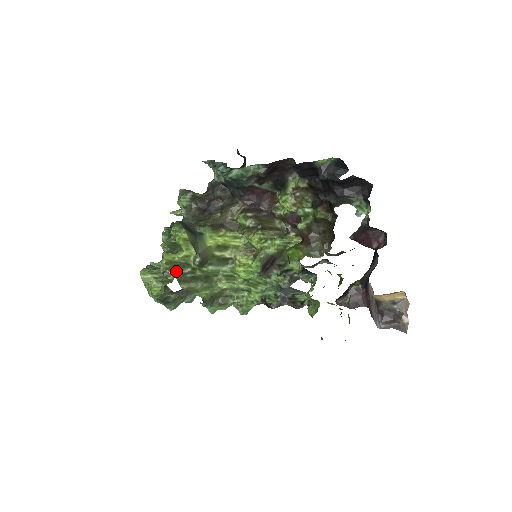
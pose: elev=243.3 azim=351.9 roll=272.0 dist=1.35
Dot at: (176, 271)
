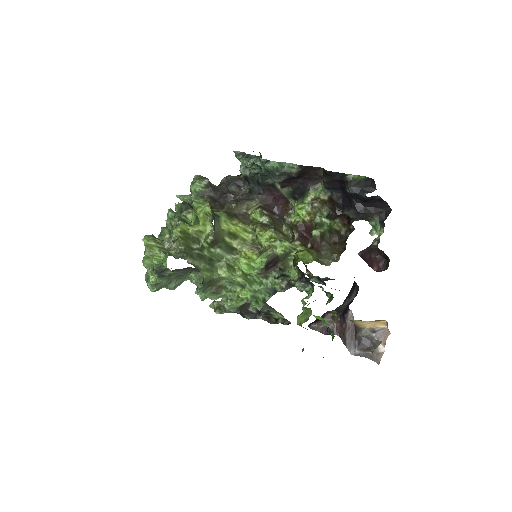
Dot at: (186, 243)
